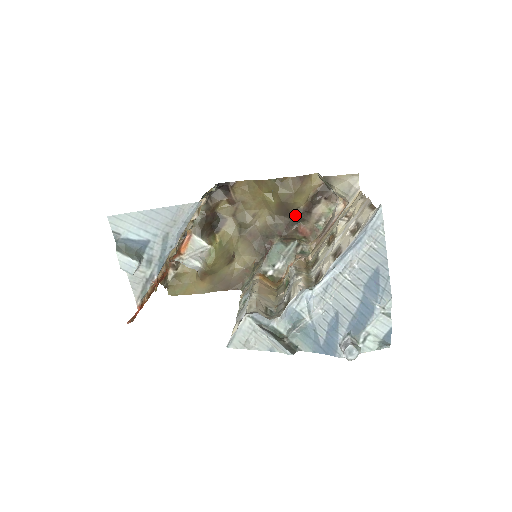
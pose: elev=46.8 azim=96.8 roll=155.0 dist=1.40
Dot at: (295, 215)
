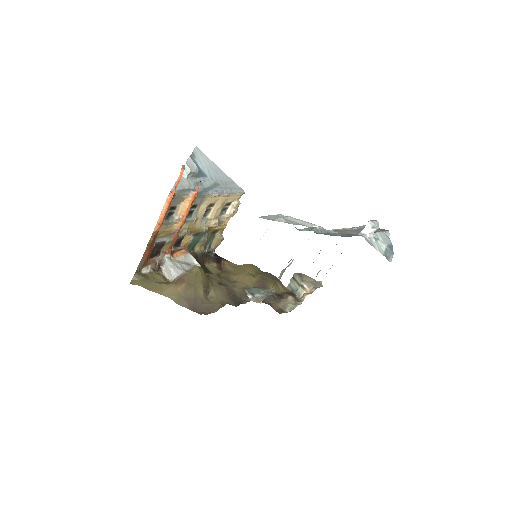
Dot at: occluded
